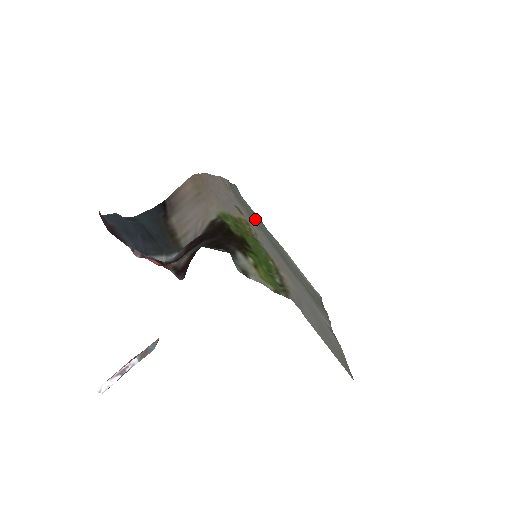
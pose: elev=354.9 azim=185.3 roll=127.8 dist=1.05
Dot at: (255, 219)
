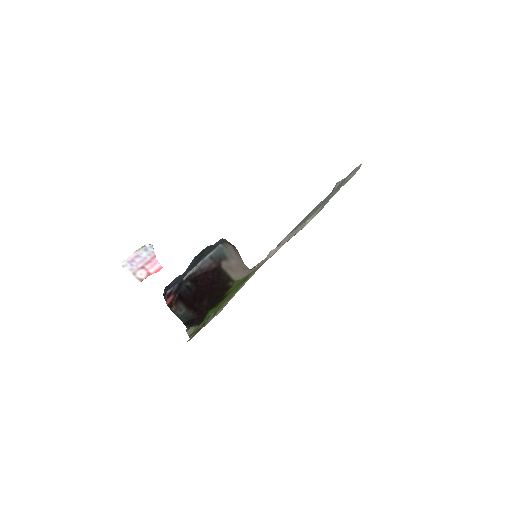
Dot at: occluded
